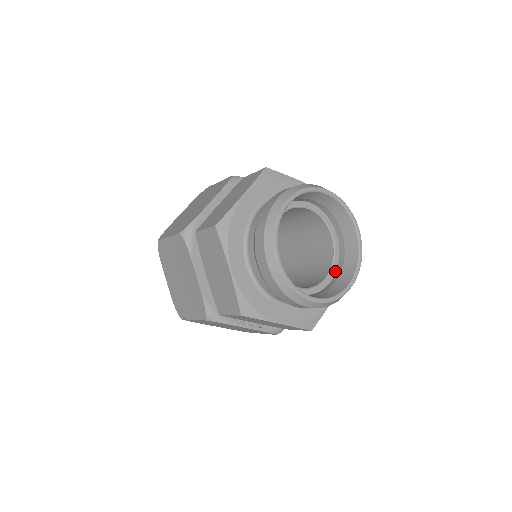
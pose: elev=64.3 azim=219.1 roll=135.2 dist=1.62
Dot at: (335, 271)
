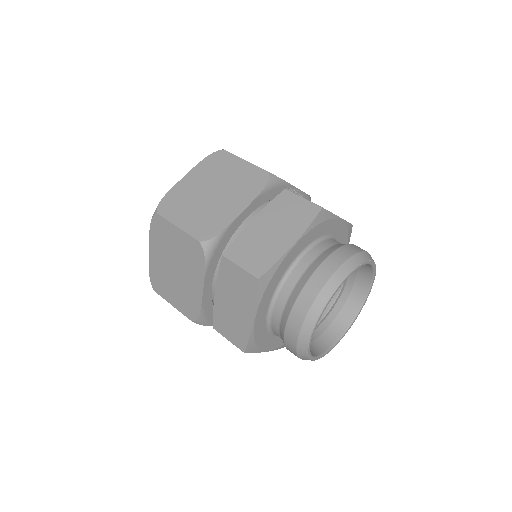
Dot at: (331, 310)
